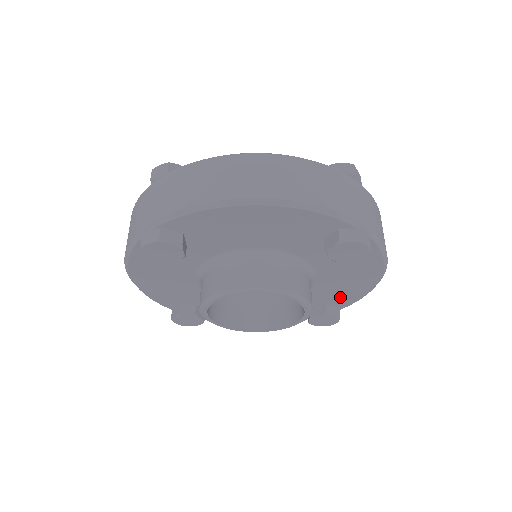
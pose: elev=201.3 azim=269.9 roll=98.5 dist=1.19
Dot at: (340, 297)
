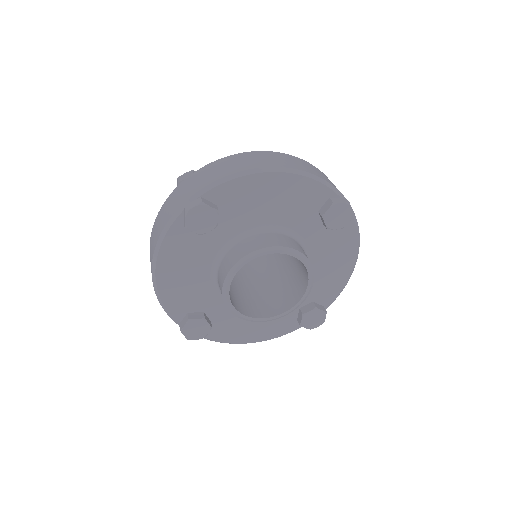
Dot at: (324, 292)
